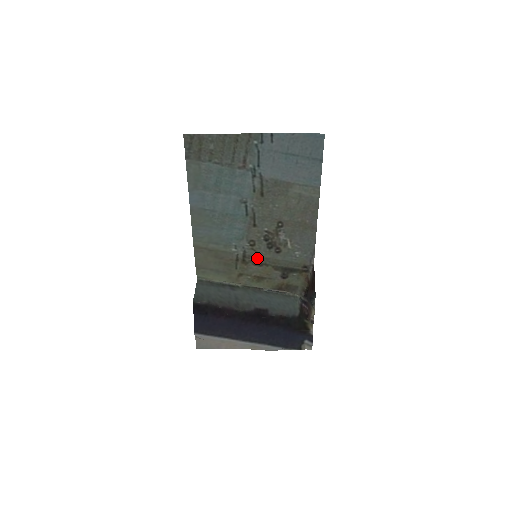
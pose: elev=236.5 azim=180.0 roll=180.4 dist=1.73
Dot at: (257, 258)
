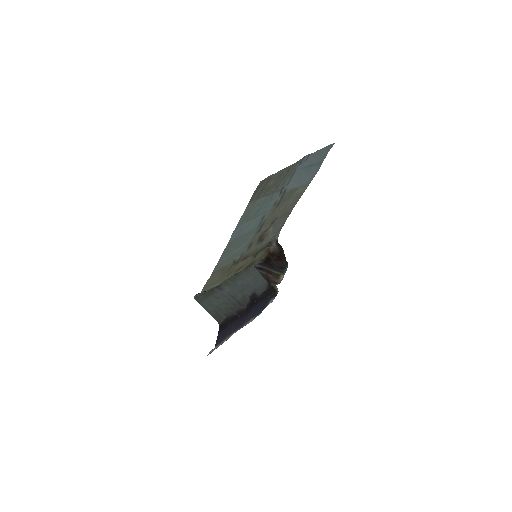
Dot at: (246, 255)
